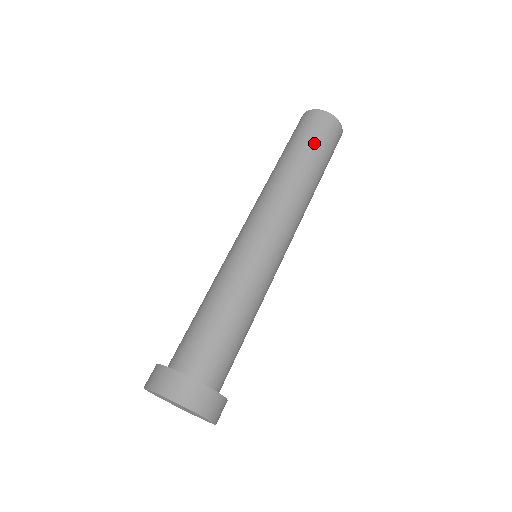
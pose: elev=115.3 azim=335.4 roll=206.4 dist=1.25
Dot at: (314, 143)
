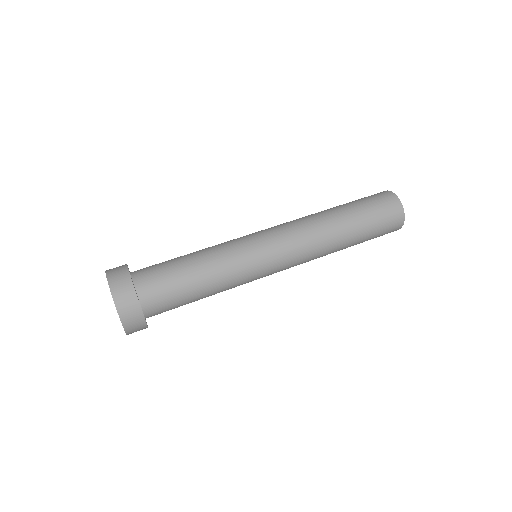
Dot at: (366, 209)
